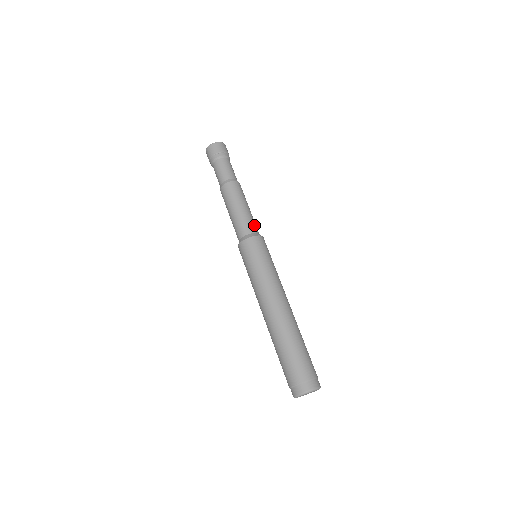
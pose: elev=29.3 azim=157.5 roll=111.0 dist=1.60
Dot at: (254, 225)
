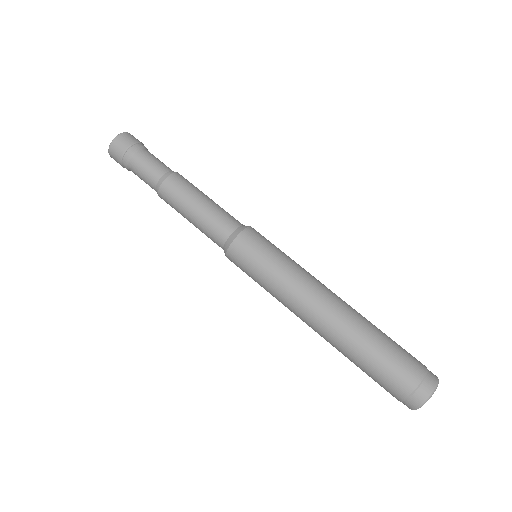
Dot at: (224, 222)
